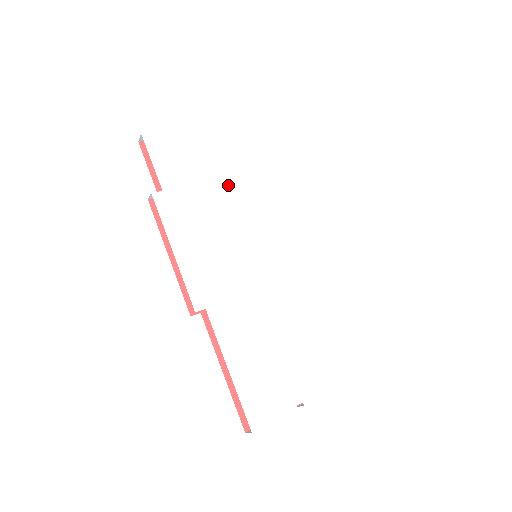
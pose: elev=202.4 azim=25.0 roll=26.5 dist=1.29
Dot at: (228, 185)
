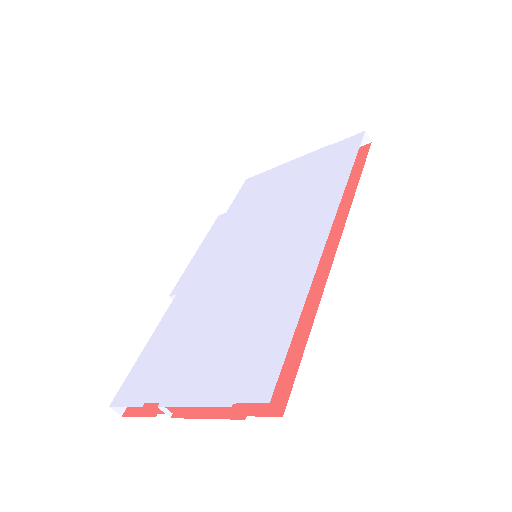
Dot at: (276, 197)
